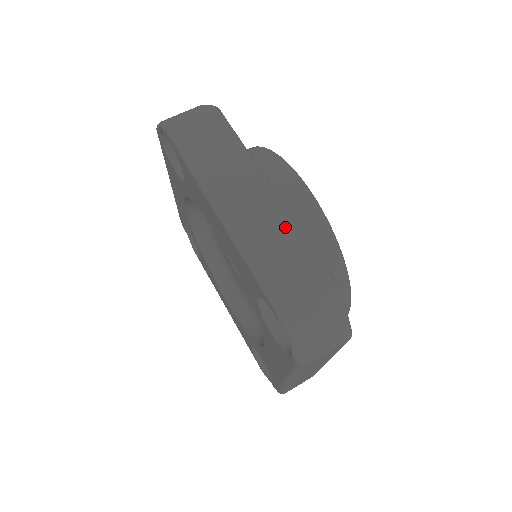
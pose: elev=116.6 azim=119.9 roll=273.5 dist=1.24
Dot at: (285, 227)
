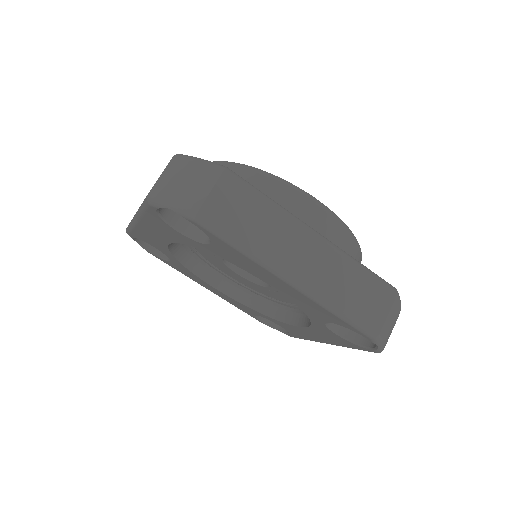
Dot at: (347, 266)
